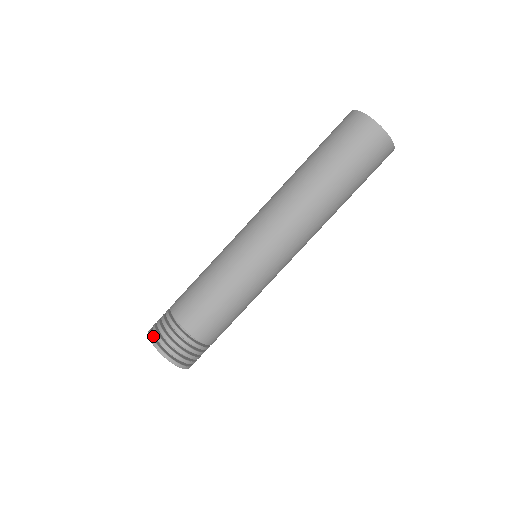
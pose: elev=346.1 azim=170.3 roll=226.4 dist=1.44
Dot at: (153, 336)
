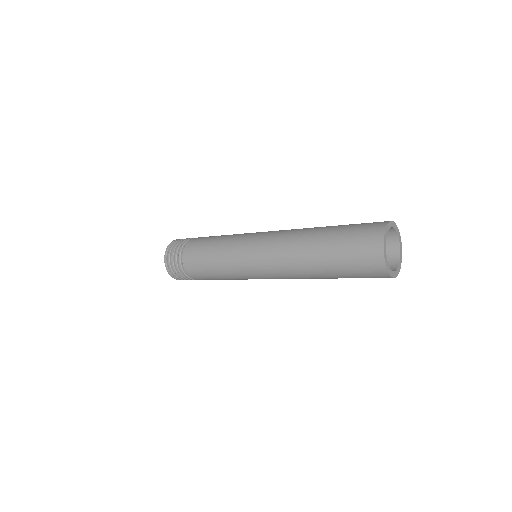
Dot at: (173, 243)
